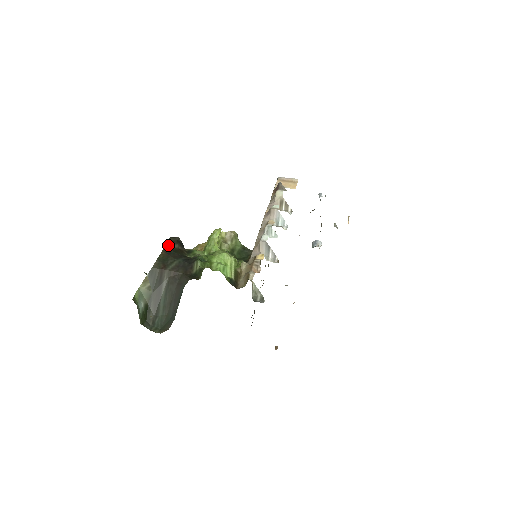
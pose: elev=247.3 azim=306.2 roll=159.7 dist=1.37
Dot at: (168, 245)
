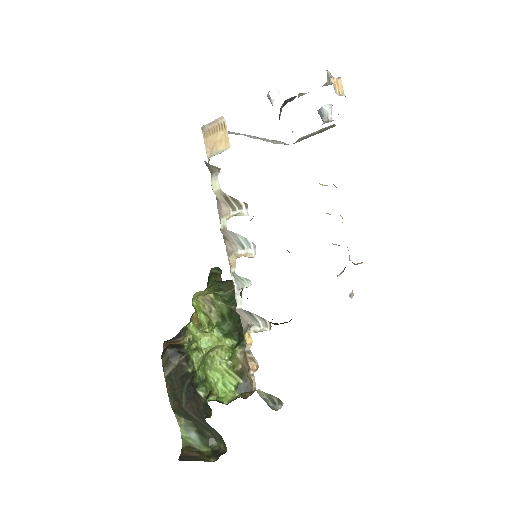
Dot at: (165, 372)
